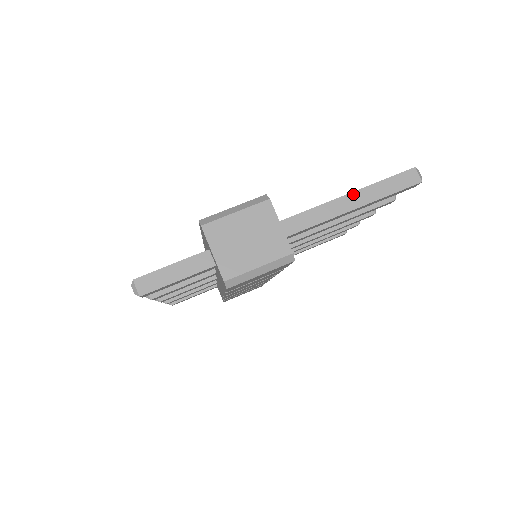
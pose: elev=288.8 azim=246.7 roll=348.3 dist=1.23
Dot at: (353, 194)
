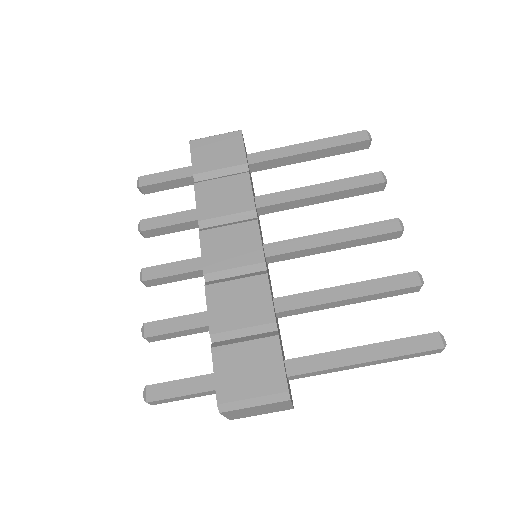
Dot at: (372, 362)
